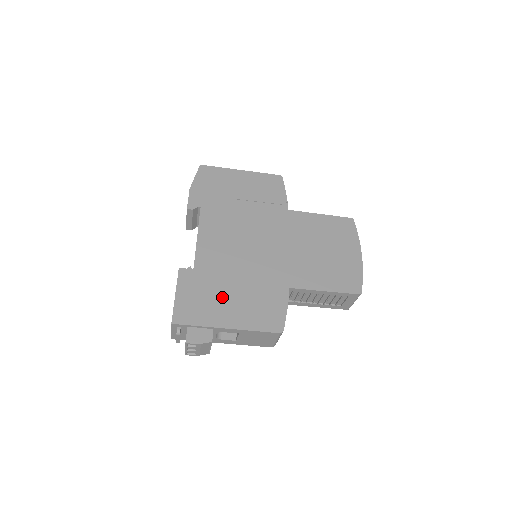
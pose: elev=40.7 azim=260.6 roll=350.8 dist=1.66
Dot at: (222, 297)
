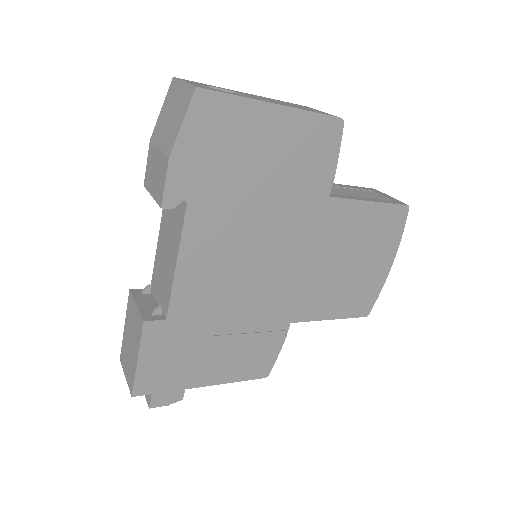
Dot at: (203, 351)
